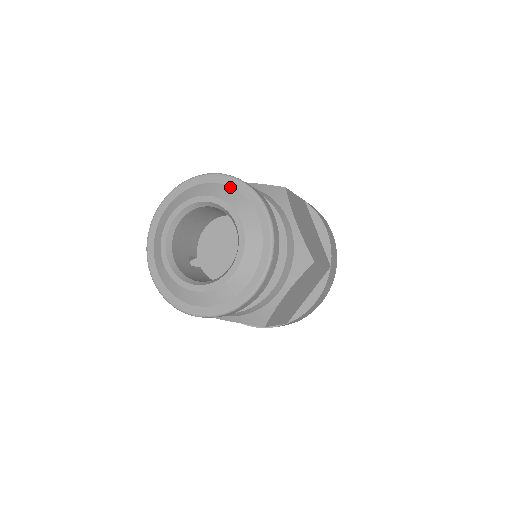
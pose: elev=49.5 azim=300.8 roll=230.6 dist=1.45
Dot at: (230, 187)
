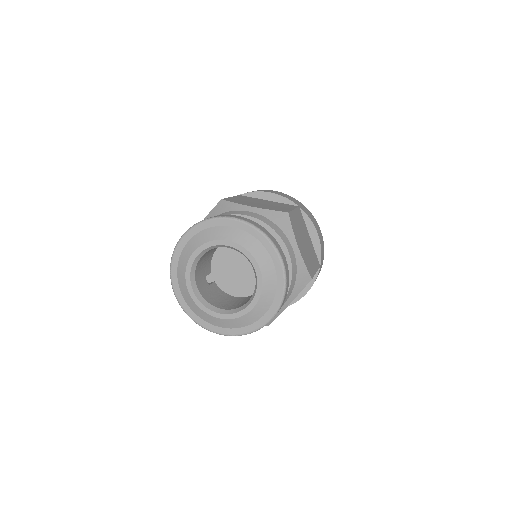
Dot at: (247, 233)
